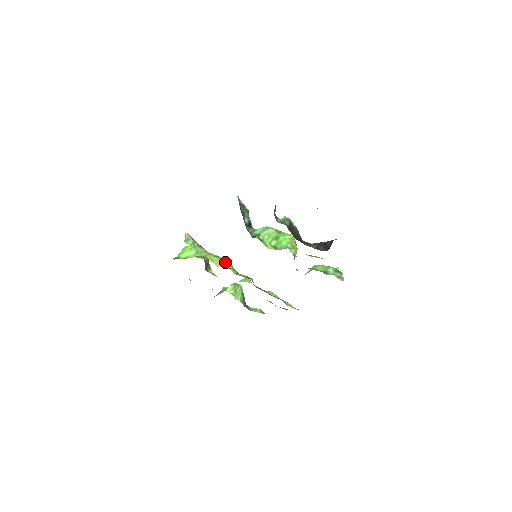
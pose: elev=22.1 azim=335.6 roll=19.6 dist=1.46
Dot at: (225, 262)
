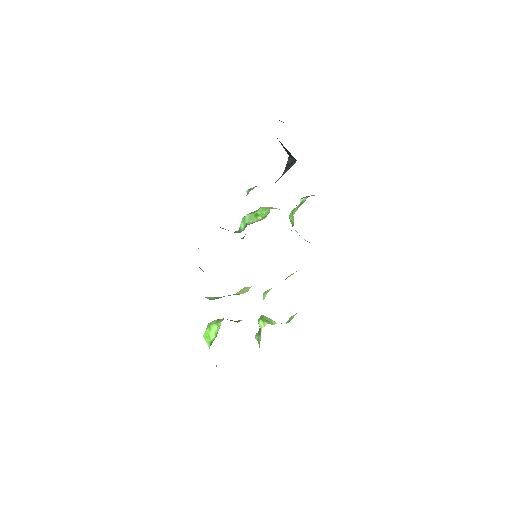
Dot at: (245, 288)
